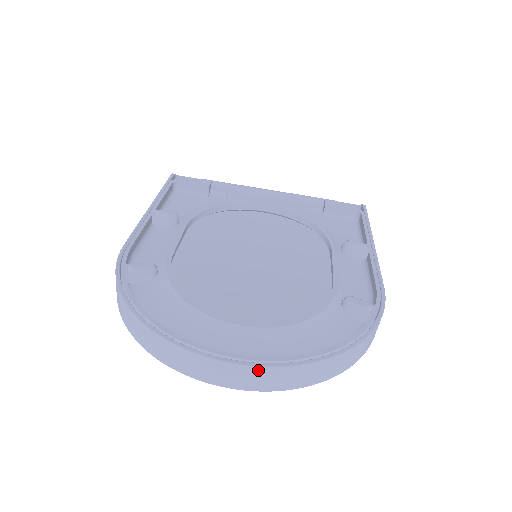
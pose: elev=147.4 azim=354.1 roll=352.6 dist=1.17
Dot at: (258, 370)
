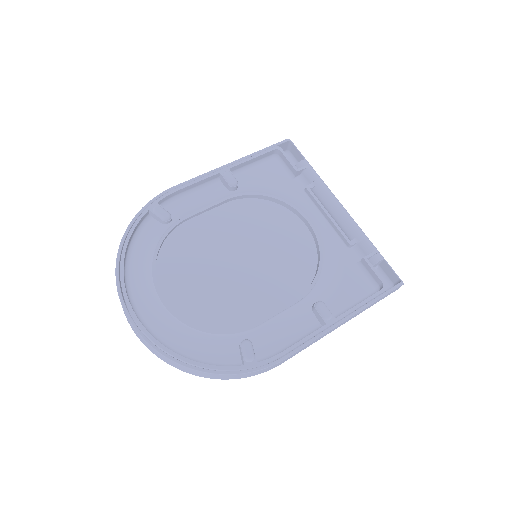
Dot at: (136, 331)
